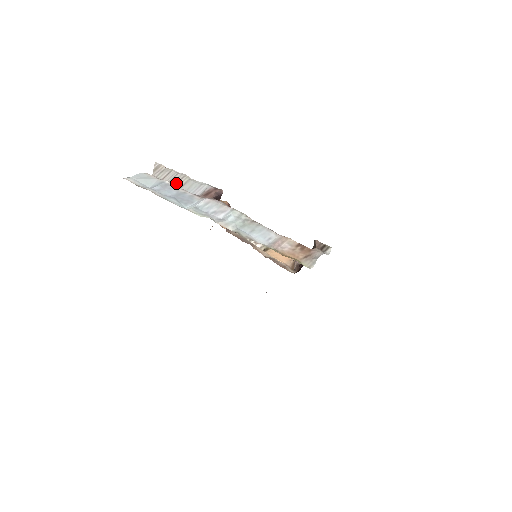
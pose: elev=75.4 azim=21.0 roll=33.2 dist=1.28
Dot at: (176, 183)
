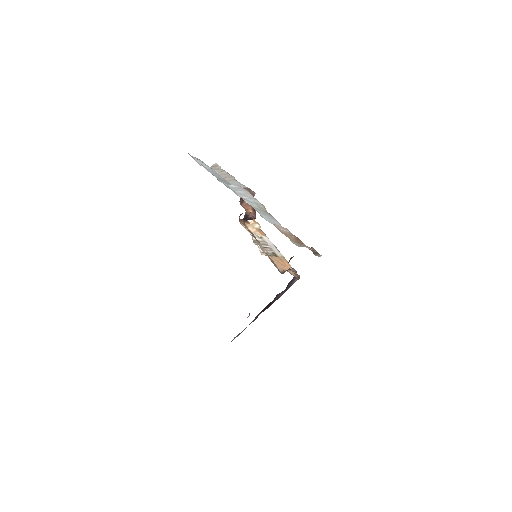
Dot at: occluded
